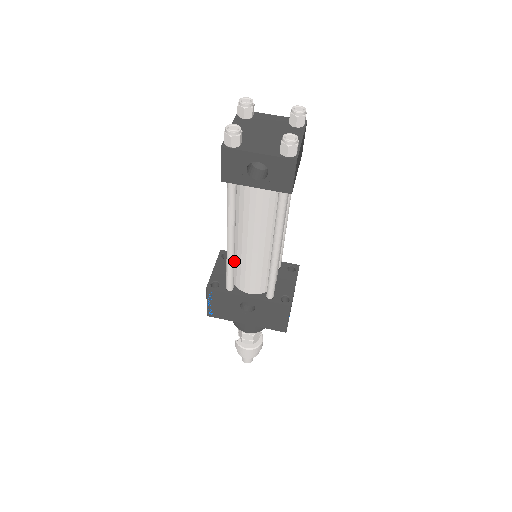
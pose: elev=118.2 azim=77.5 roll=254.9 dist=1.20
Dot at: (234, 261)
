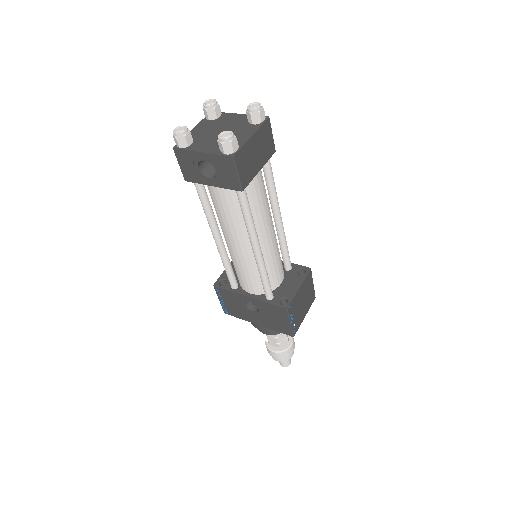
Dot at: occluded
